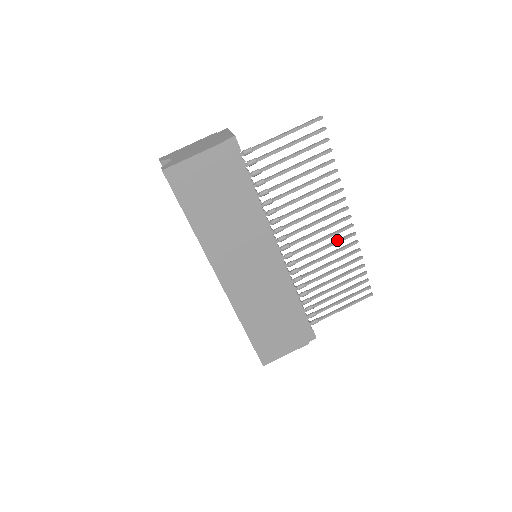
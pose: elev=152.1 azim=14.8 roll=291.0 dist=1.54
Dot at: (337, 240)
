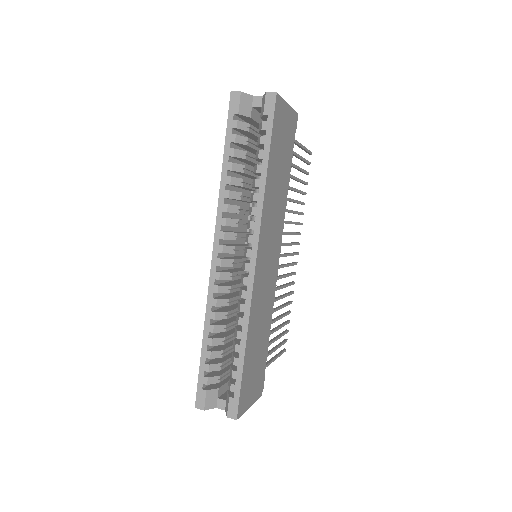
Dot at: (290, 273)
